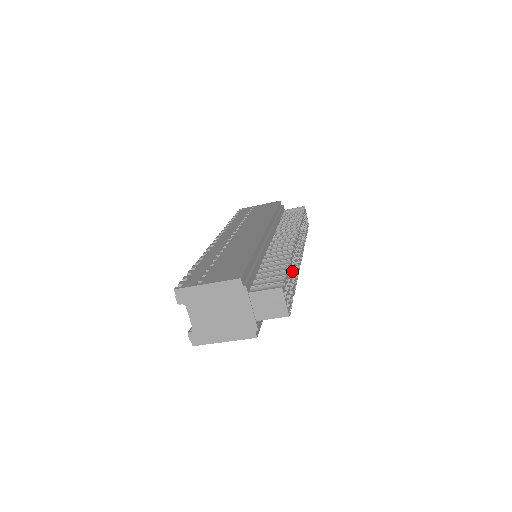
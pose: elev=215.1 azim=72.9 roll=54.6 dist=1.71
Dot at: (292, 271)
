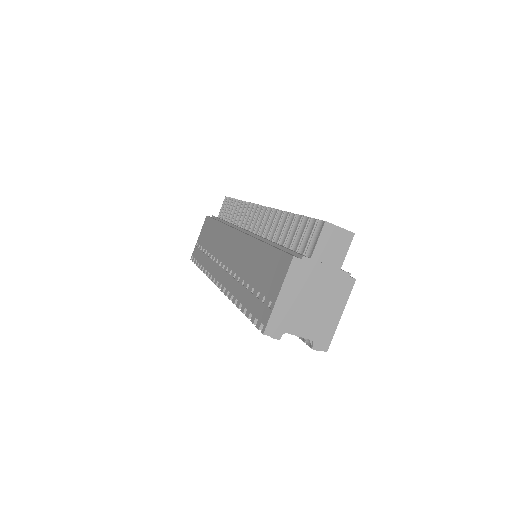
Dot at: occluded
